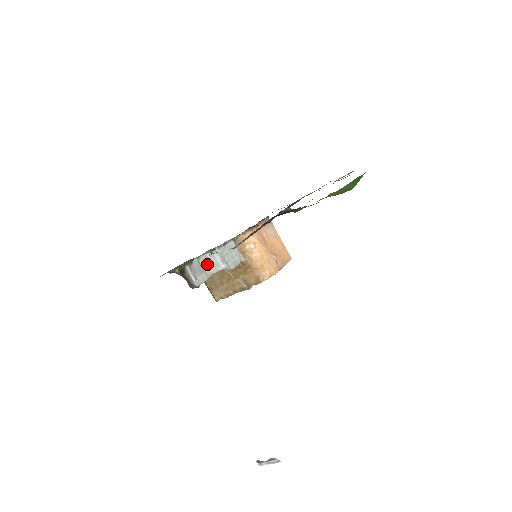
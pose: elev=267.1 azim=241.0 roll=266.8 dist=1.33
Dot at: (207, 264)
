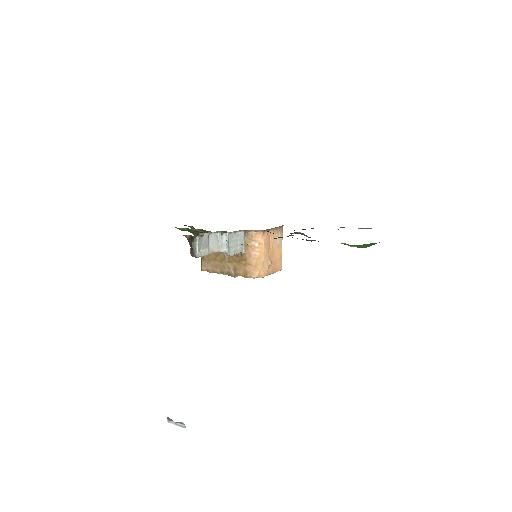
Dot at: (214, 241)
